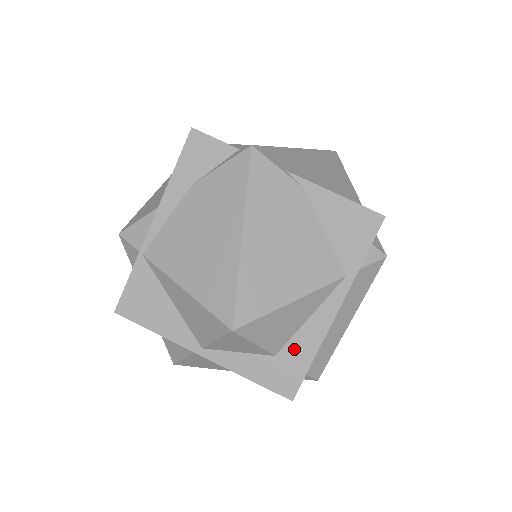
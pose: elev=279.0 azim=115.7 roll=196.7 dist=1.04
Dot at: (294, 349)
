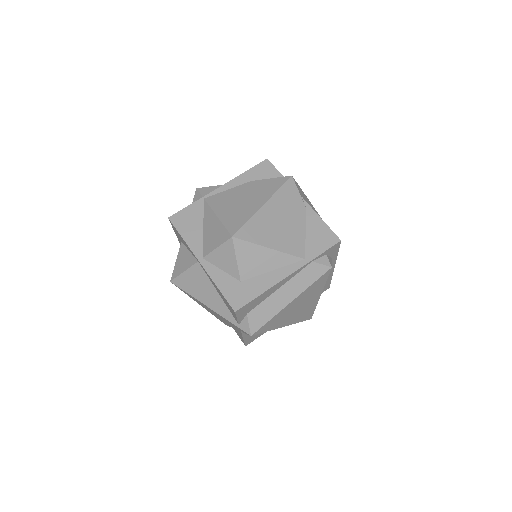
Dot at: (254, 283)
